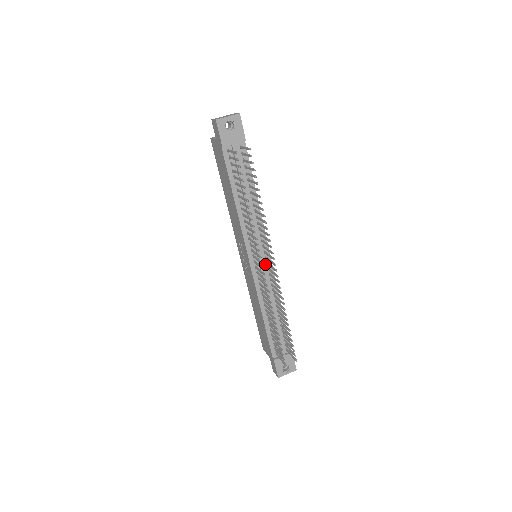
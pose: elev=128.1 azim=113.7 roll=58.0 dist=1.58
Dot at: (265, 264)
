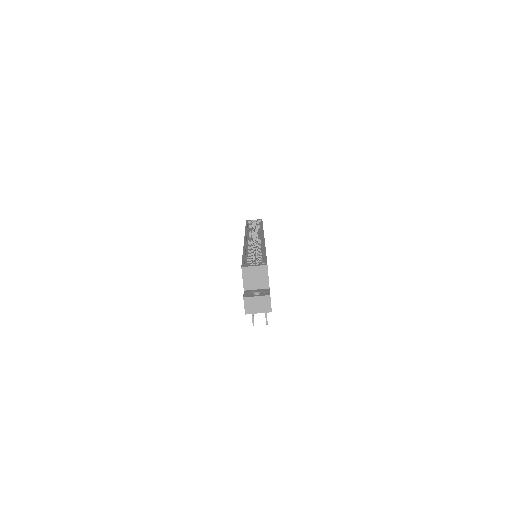
Dot at: occluded
